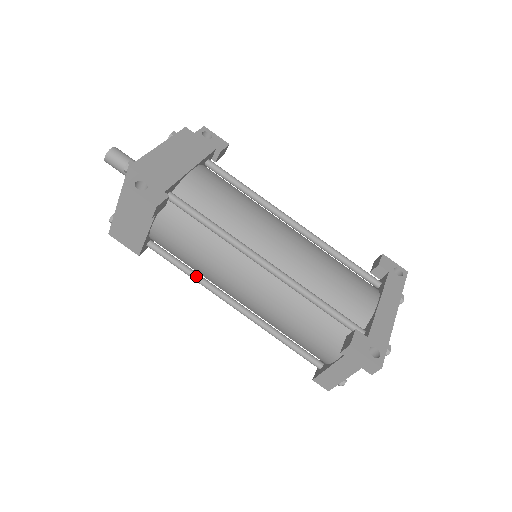
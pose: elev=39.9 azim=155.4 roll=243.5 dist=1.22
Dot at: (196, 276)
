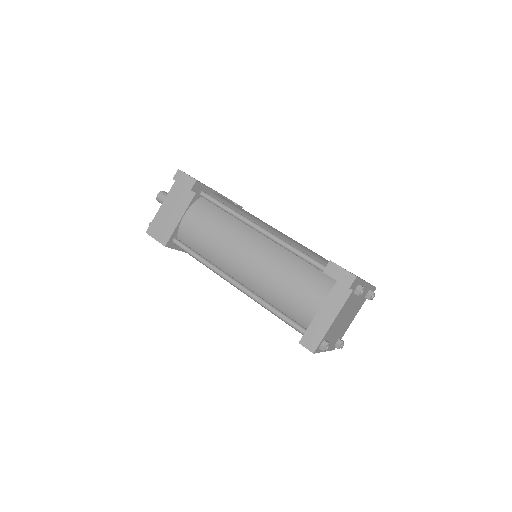
Dot at: (207, 261)
